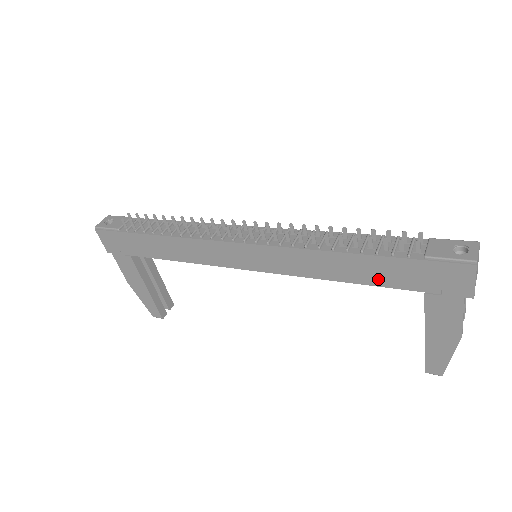
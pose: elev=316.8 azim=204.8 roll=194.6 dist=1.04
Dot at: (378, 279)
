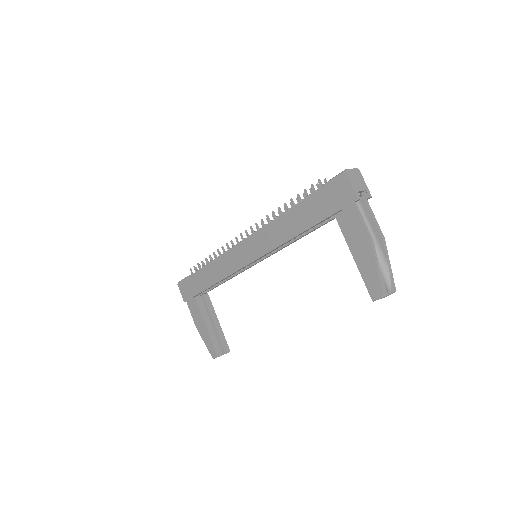
Dot at: (309, 221)
